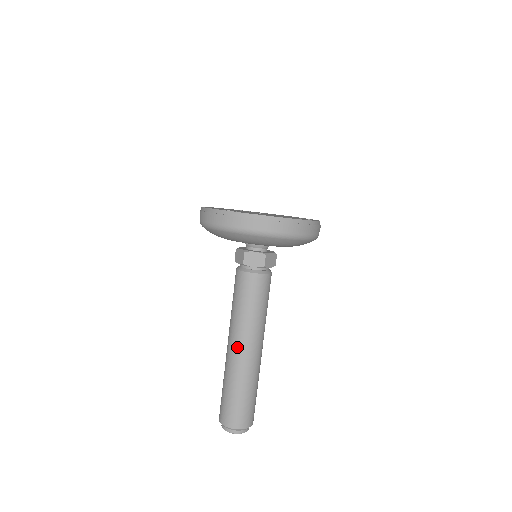
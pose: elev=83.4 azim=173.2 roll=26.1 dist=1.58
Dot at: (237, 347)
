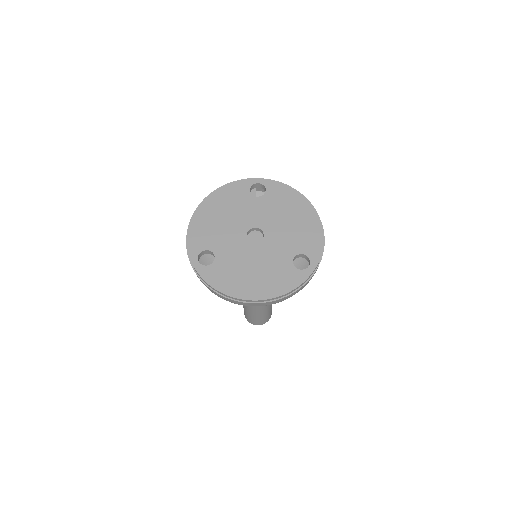
Dot at: occluded
